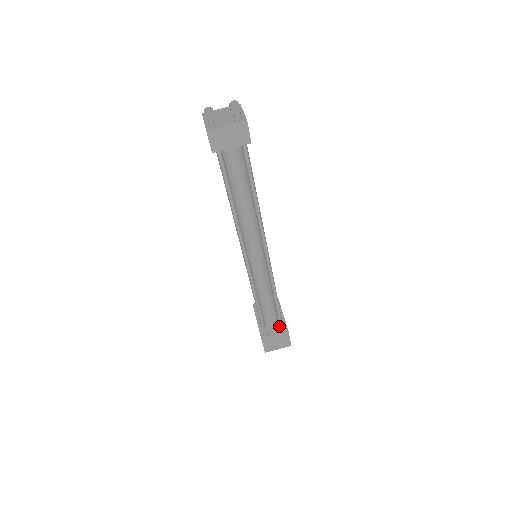
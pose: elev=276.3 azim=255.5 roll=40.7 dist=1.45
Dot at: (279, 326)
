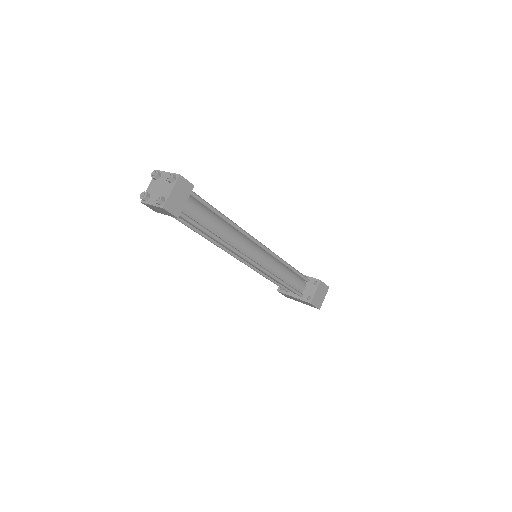
Dot at: (310, 284)
